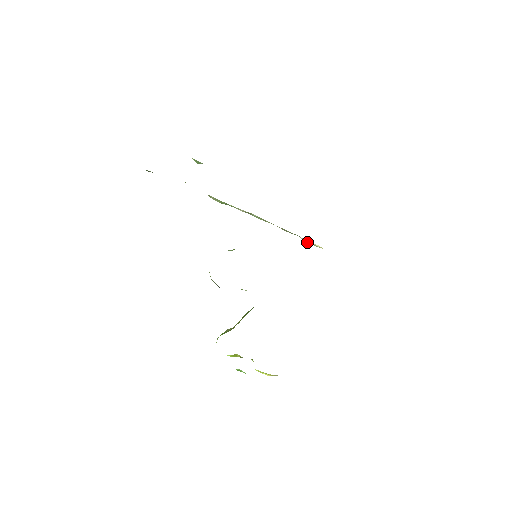
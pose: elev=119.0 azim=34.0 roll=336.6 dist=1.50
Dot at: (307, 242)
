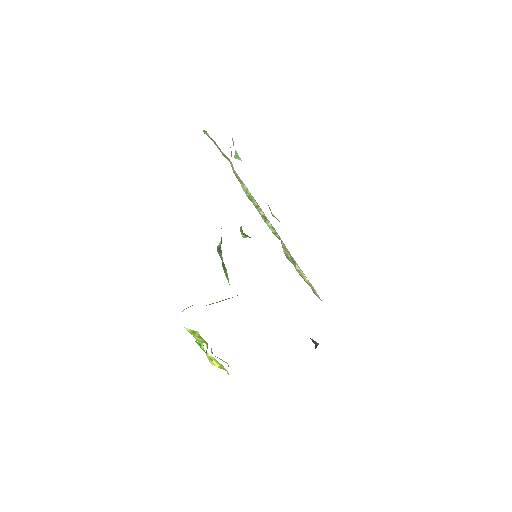
Dot at: (298, 271)
